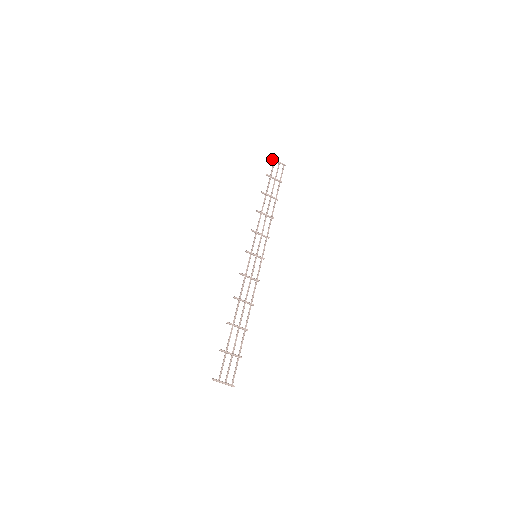
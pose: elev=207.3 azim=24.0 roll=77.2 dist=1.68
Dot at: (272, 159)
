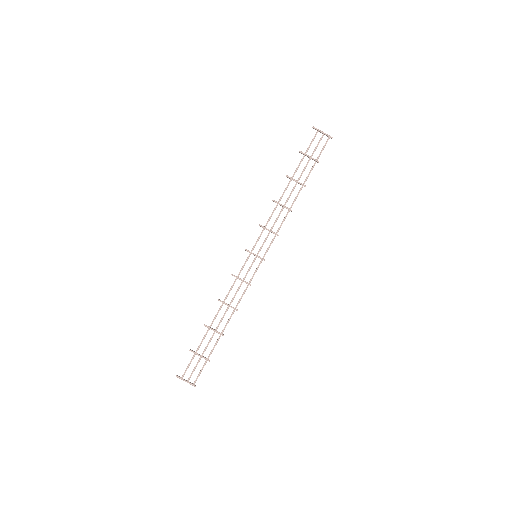
Dot at: (315, 129)
